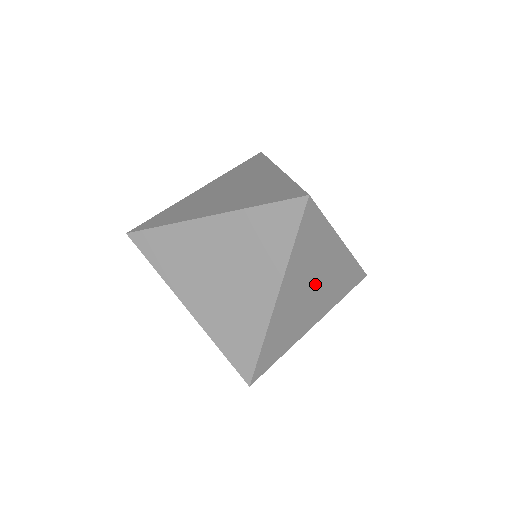
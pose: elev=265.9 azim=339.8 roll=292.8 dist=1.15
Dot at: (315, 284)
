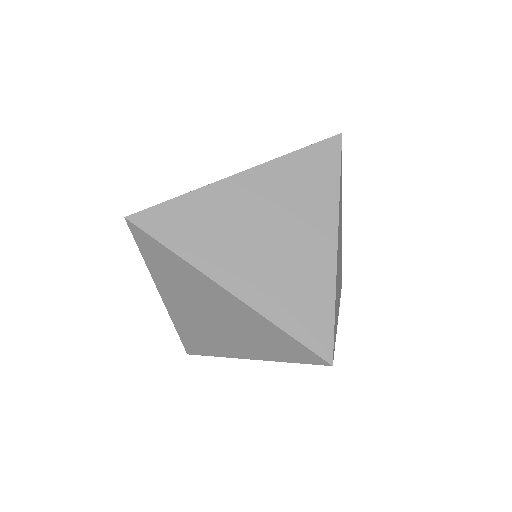
Dot at: occluded
